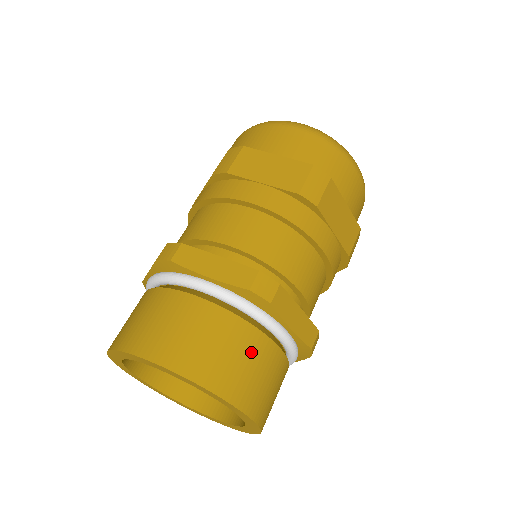
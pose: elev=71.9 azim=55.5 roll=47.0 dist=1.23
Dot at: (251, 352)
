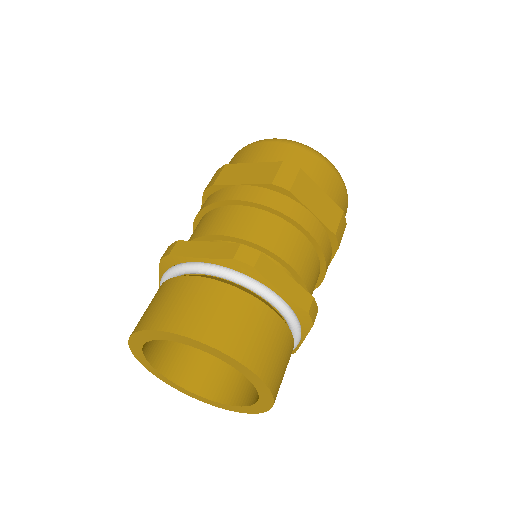
Dot at: (244, 312)
